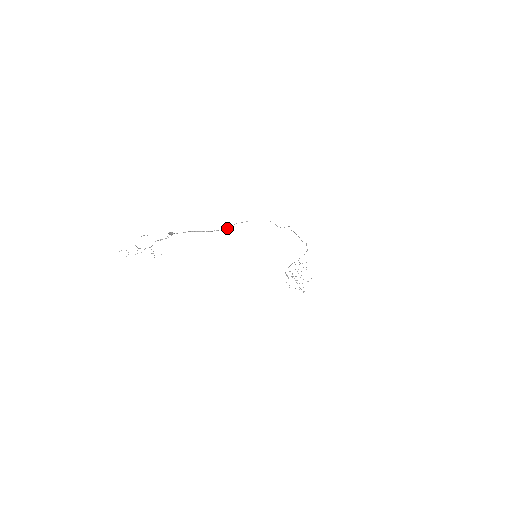
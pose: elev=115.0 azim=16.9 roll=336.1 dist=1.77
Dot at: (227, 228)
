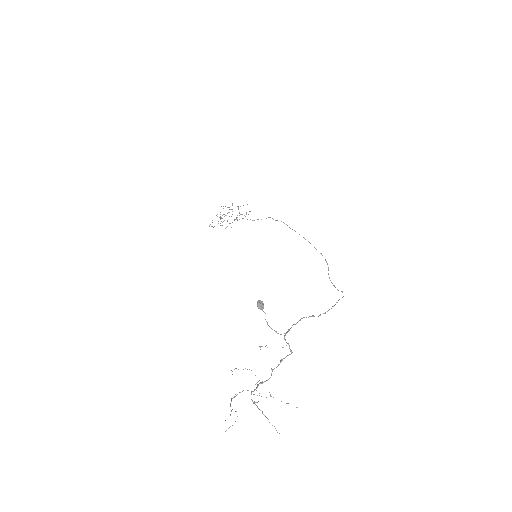
Dot at: occluded
